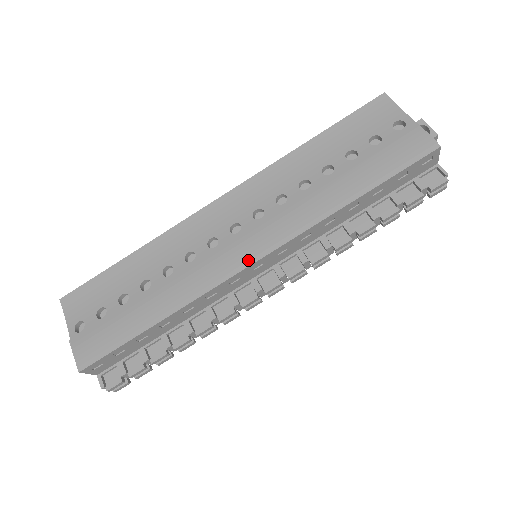
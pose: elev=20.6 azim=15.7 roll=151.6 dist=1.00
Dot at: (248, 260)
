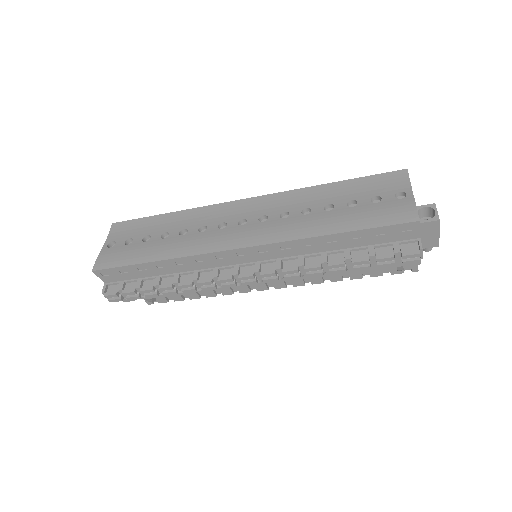
Dot at: (235, 245)
